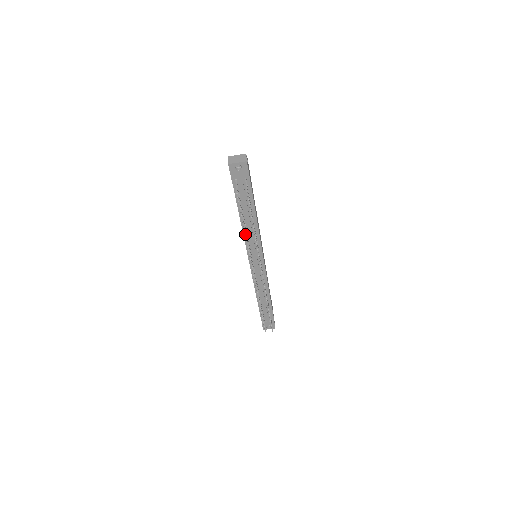
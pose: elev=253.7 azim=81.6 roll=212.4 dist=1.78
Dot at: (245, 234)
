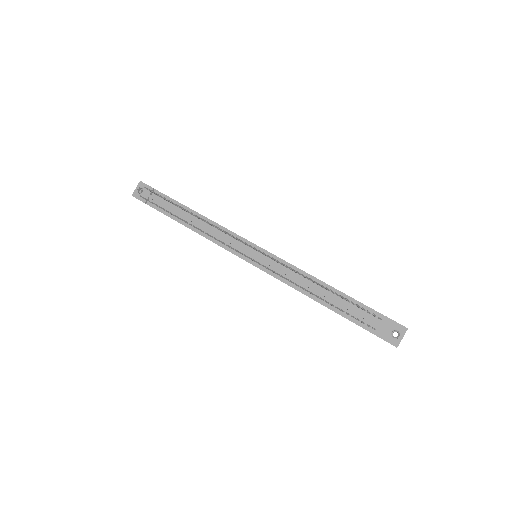
Dot at: occluded
